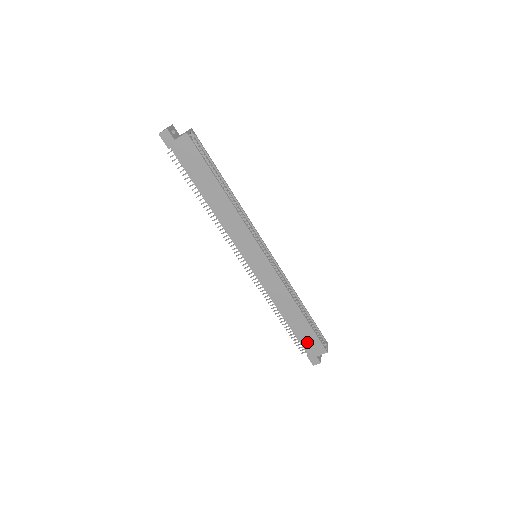
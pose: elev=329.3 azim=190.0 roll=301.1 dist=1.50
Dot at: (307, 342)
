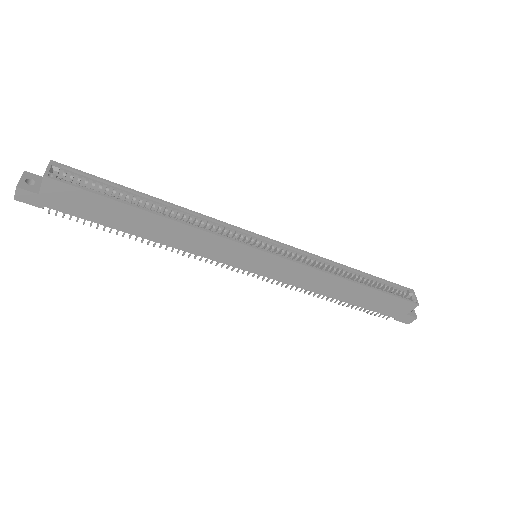
Dot at: (386, 308)
